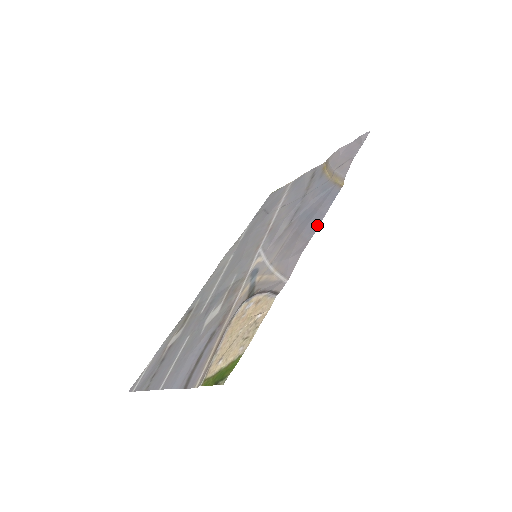
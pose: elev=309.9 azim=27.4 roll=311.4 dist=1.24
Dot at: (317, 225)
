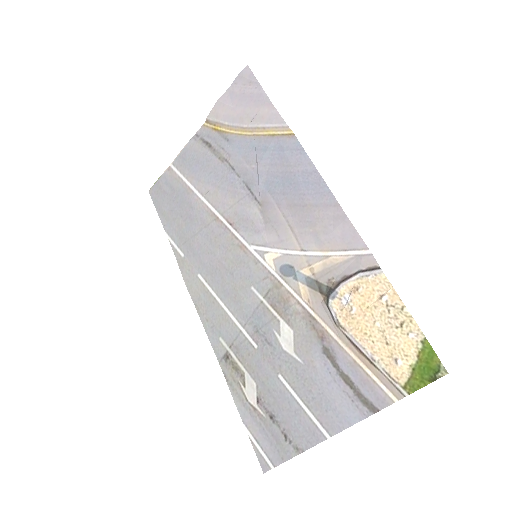
Dot at: (322, 185)
